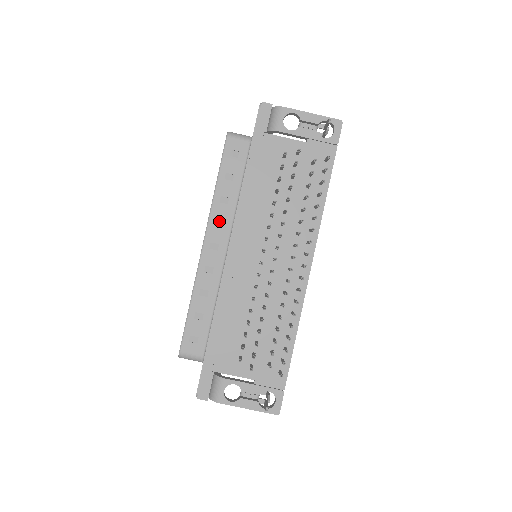
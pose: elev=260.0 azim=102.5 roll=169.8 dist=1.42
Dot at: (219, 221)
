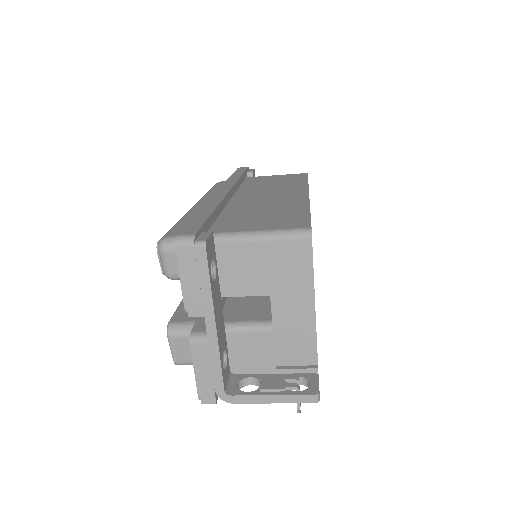
Dot at: occluded
